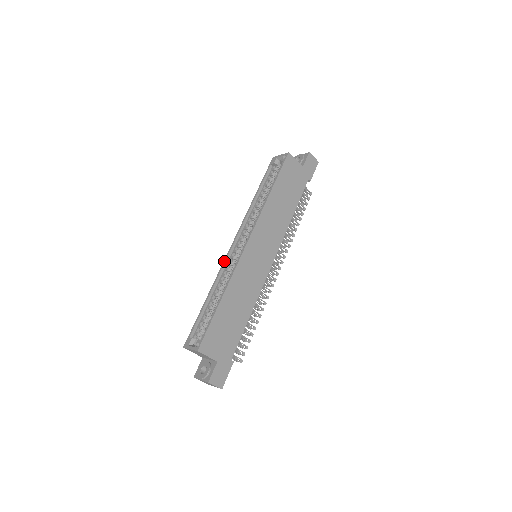
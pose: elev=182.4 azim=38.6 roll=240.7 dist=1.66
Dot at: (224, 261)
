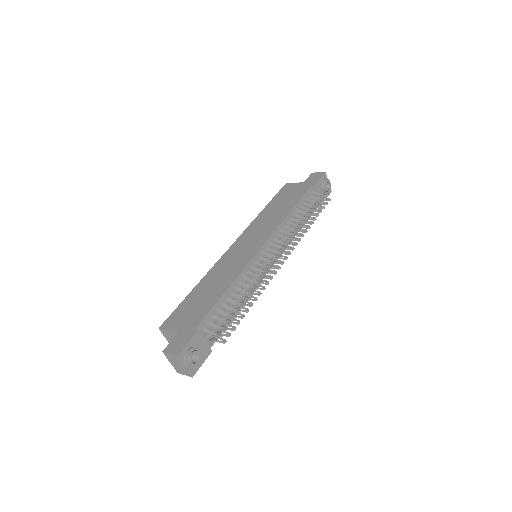
Dot at: occluded
